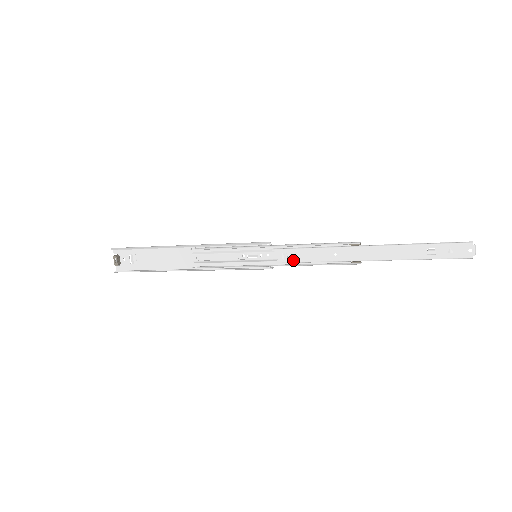
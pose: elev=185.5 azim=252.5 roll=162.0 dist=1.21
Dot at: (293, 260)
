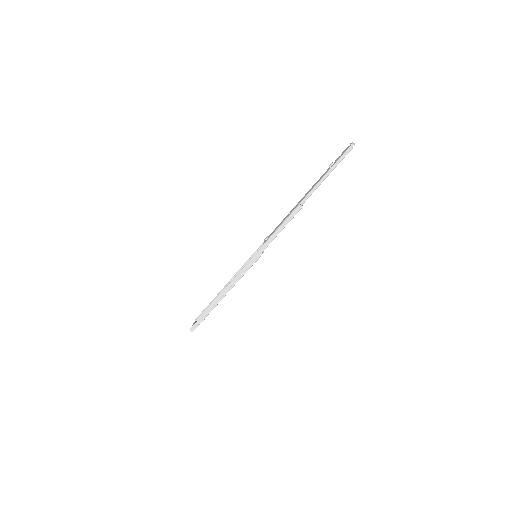
Dot at: (270, 237)
